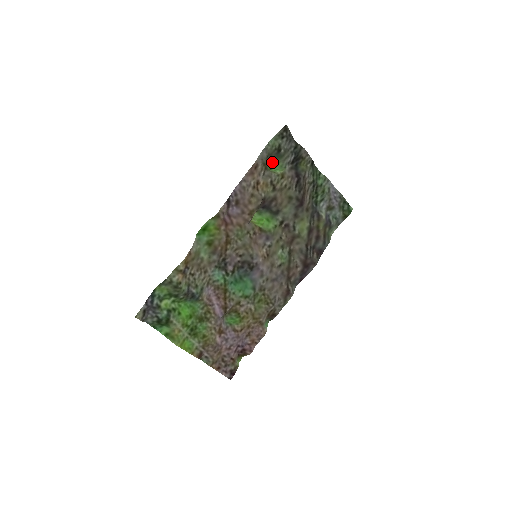
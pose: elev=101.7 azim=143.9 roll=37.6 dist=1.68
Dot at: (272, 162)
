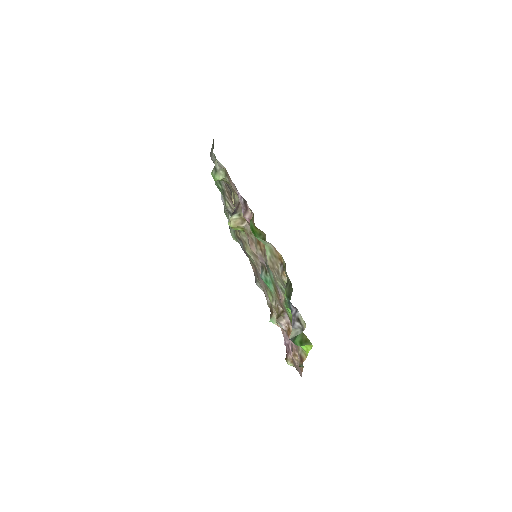
Dot at: occluded
